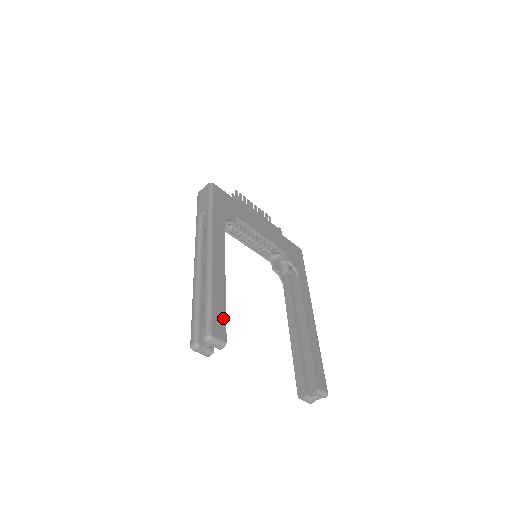
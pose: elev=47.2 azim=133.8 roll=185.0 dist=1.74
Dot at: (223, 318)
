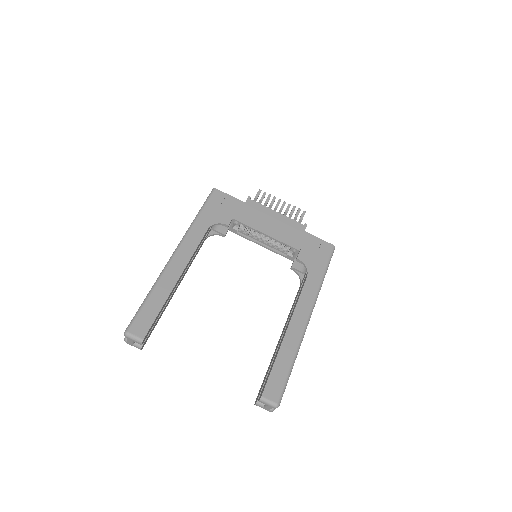
Dot at: (152, 317)
